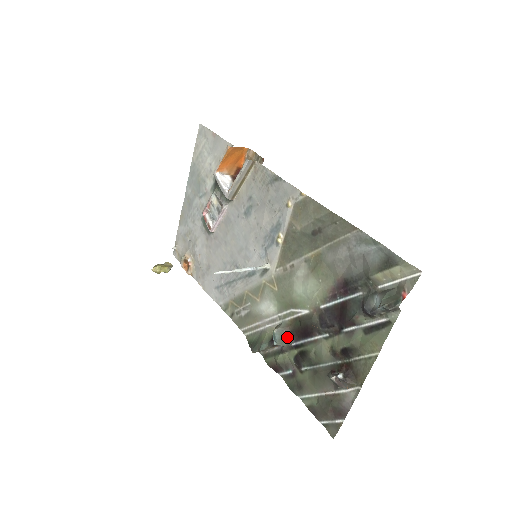
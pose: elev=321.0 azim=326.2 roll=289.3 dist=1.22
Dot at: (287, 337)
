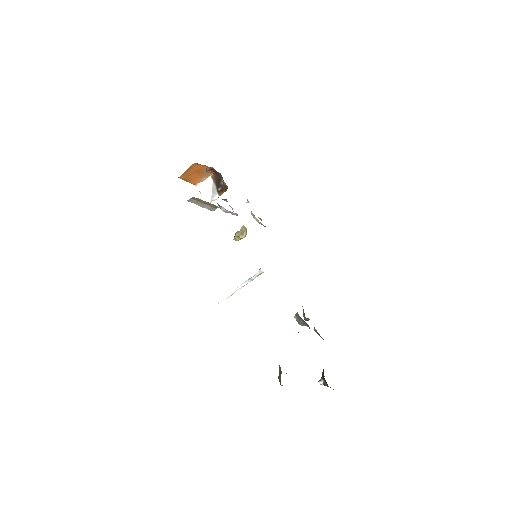
Dot at: (304, 323)
